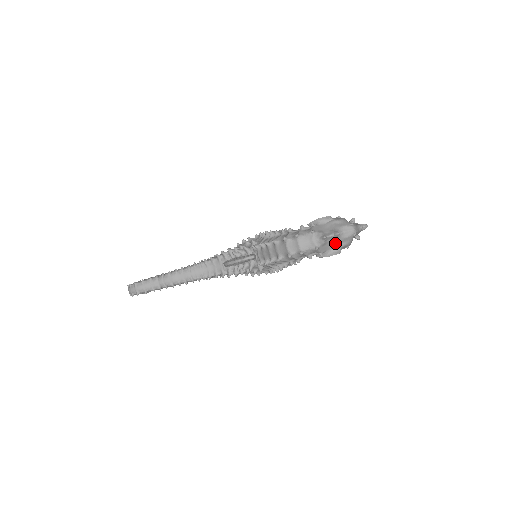
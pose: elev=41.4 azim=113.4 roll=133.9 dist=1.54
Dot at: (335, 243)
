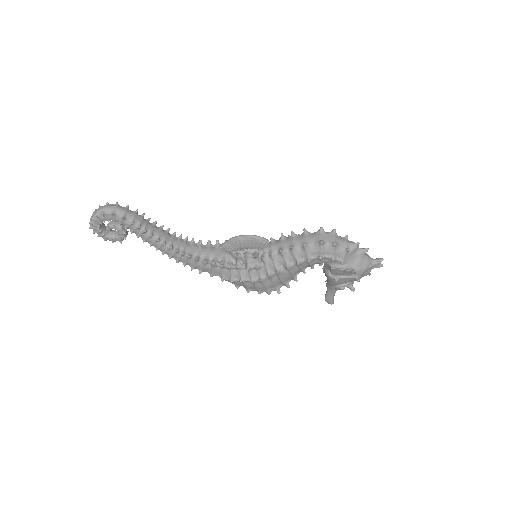
Dot at: (356, 261)
